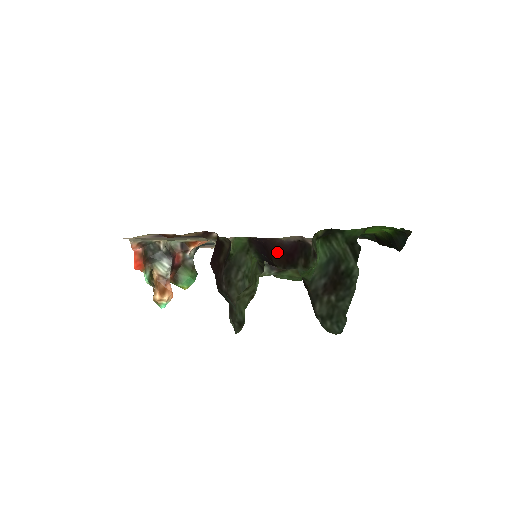
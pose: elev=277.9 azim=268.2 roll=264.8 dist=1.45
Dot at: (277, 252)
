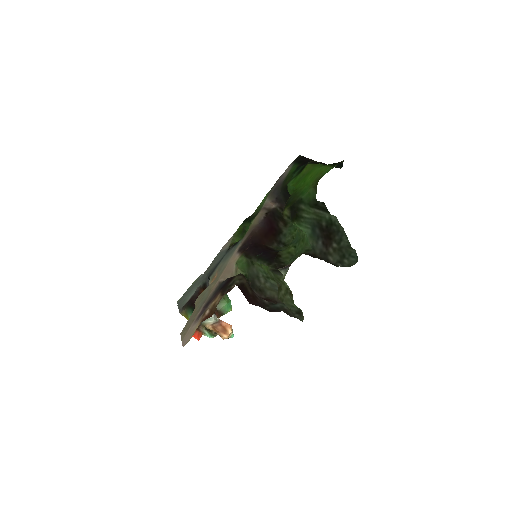
Dot at: (263, 238)
